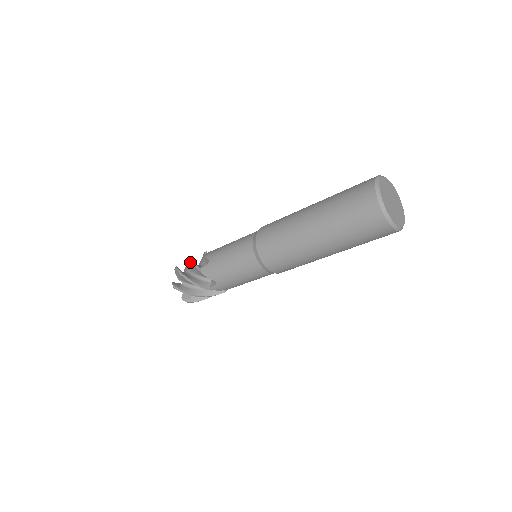
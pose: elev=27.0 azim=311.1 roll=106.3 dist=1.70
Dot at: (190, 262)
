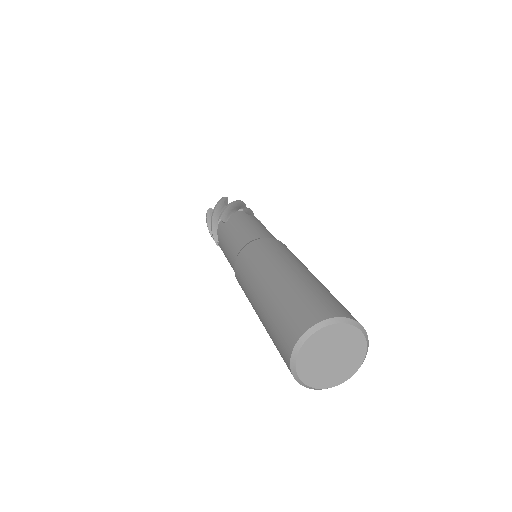
Dot at: (227, 205)
